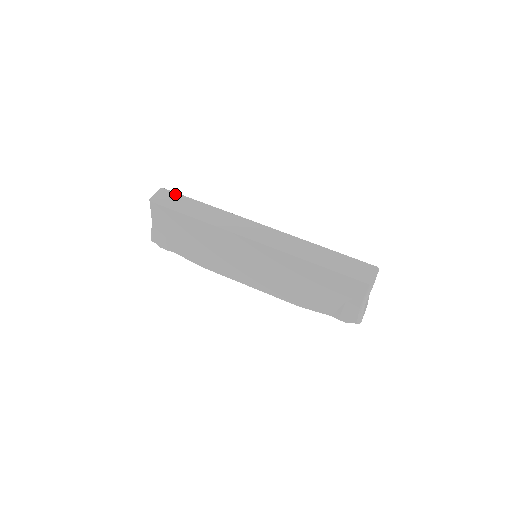
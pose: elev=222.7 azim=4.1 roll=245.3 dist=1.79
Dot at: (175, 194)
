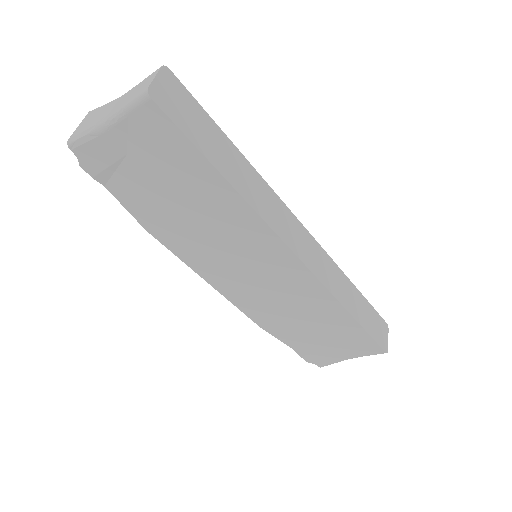
Dot at: (191, 97)
